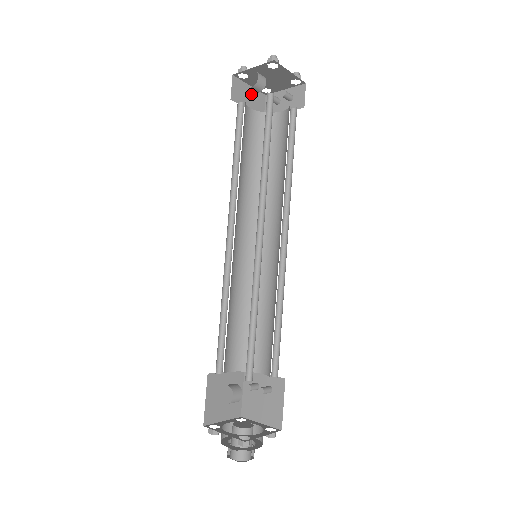
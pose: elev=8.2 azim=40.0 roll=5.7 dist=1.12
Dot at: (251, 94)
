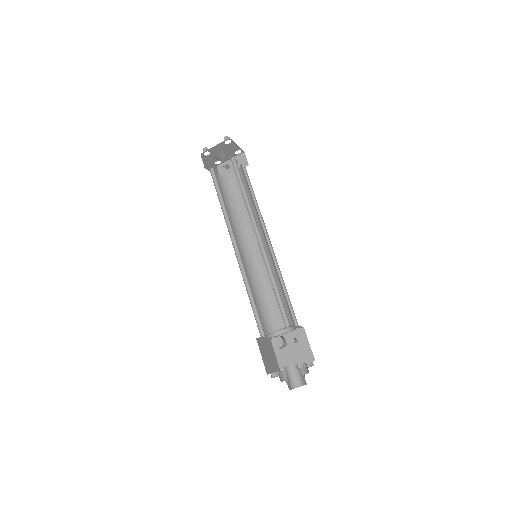
Dot at: (211, 165)
